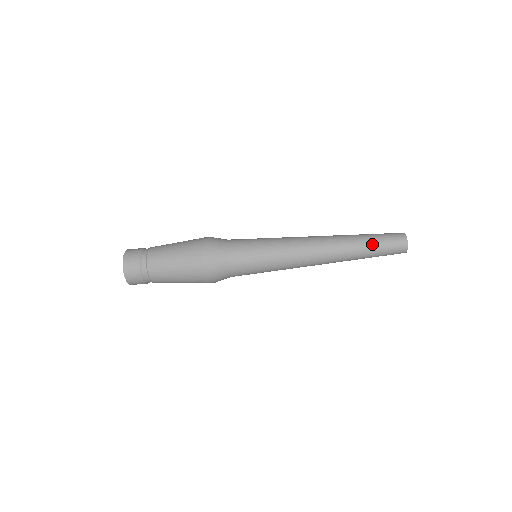
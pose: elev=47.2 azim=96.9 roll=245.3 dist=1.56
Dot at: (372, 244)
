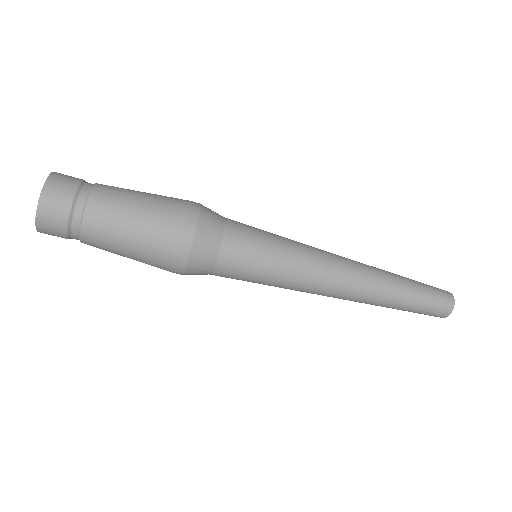
Dot at: (415, 293)
